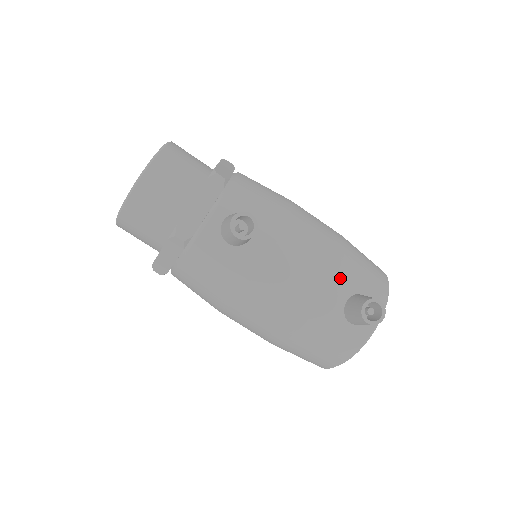
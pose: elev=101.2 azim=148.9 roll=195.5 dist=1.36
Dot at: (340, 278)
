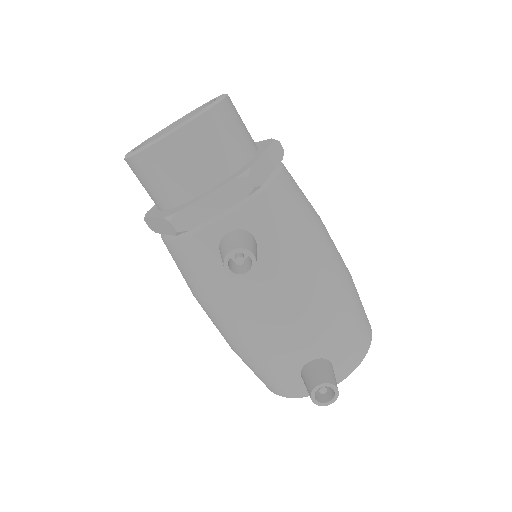
Dot at: (317, 339)
